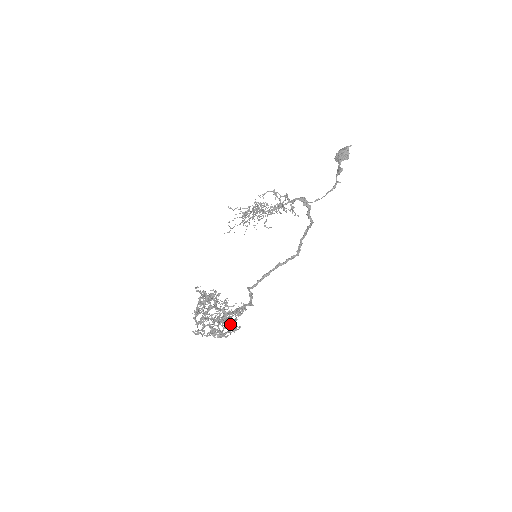
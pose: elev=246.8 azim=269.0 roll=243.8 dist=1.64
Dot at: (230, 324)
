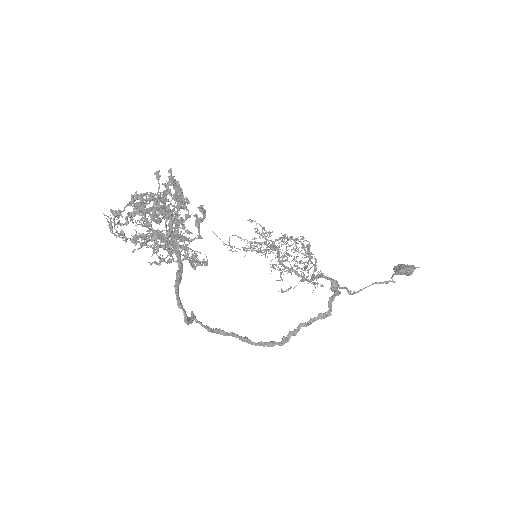
Dot at: (177, 243)
